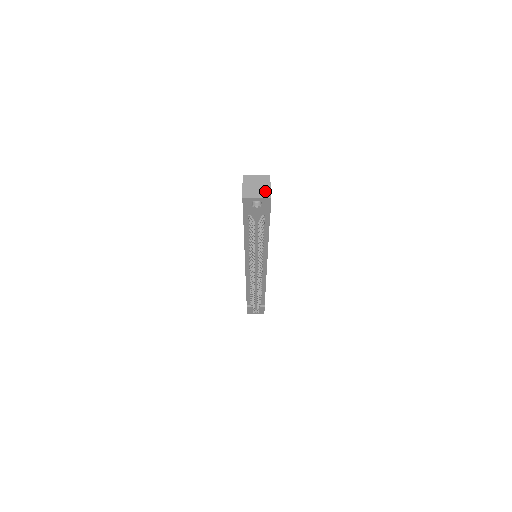
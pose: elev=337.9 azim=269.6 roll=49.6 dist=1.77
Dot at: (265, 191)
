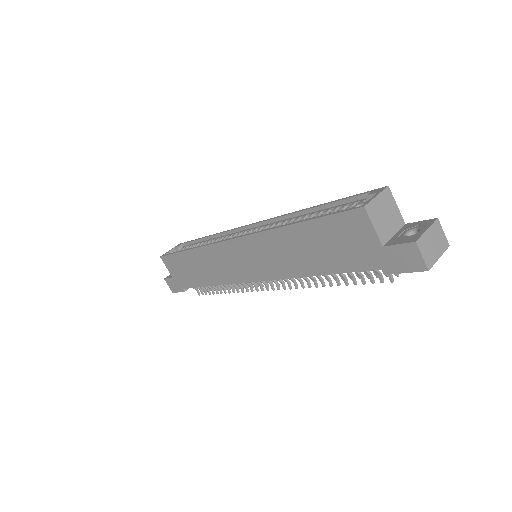
Dot at: (440, 238)
